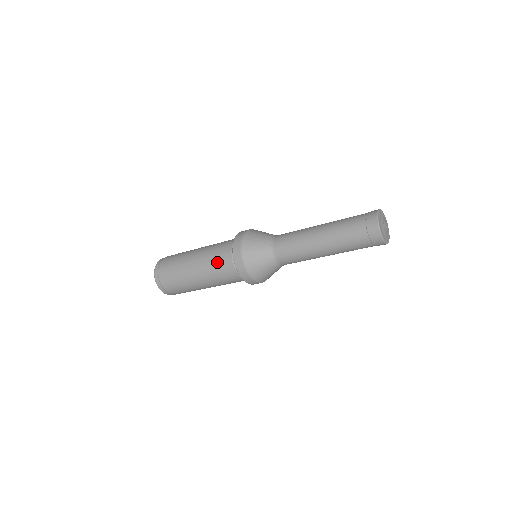
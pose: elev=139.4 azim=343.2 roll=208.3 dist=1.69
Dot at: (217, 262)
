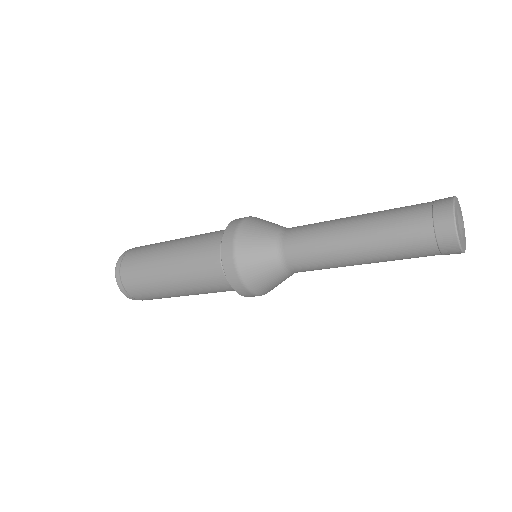
Dot at: (204, 238)
